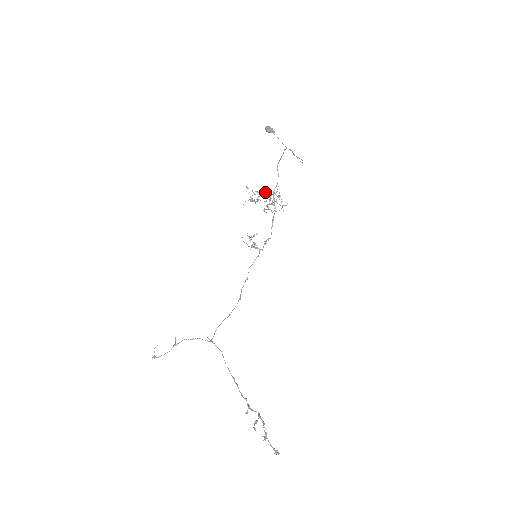
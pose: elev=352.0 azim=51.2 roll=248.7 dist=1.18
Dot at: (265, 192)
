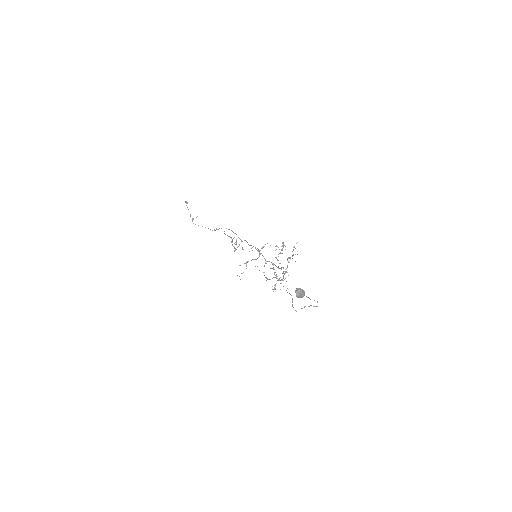
Dot at: (266, 280)
